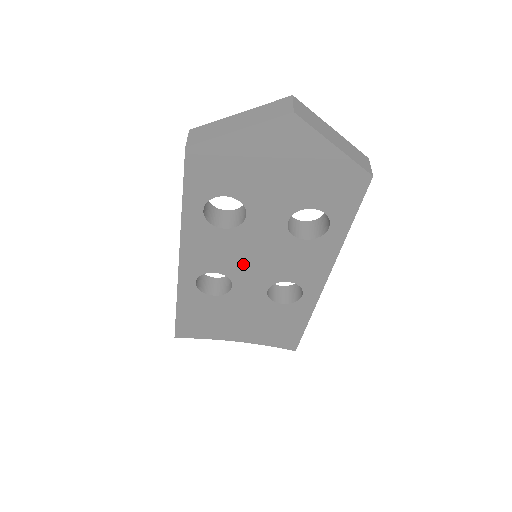
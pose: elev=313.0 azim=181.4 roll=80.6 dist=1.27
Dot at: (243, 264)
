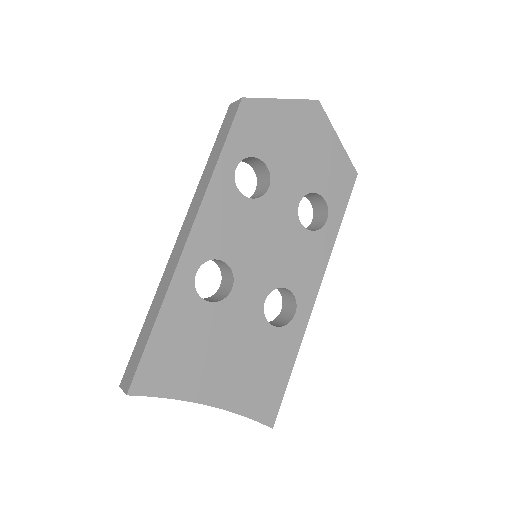
Dot at: (251, 252)
